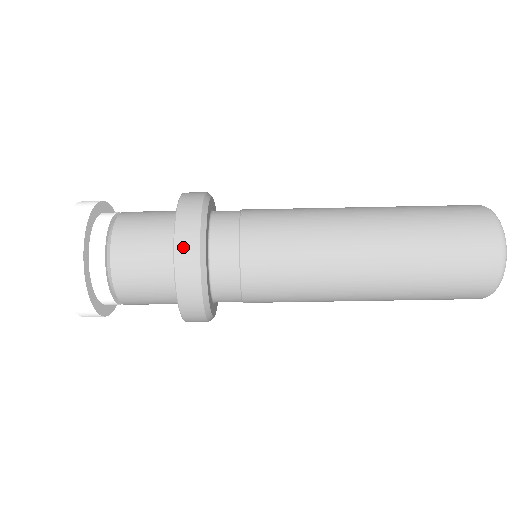
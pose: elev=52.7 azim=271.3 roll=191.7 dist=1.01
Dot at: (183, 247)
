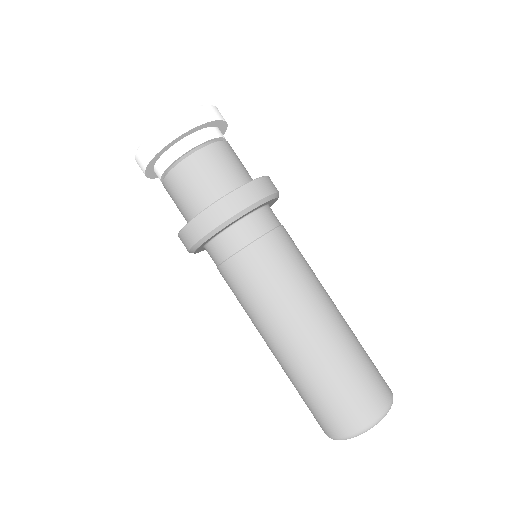
Dot at: (272, 182)
